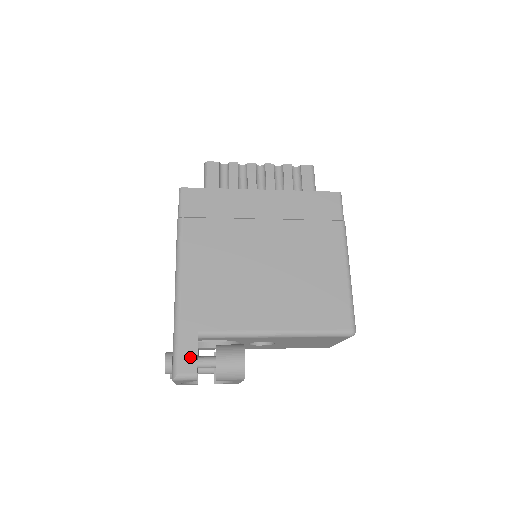
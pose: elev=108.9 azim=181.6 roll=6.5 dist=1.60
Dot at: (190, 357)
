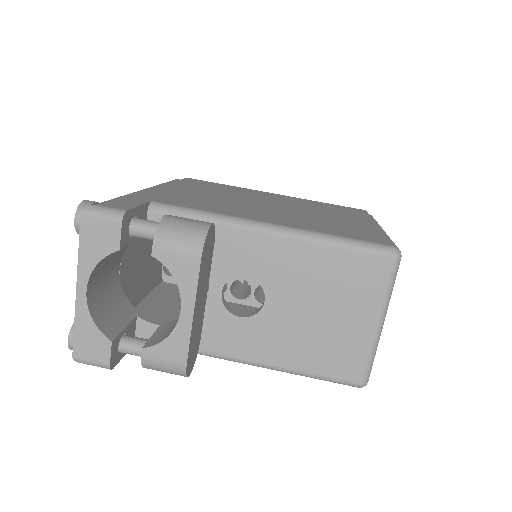
Dot at: (126, 204)
